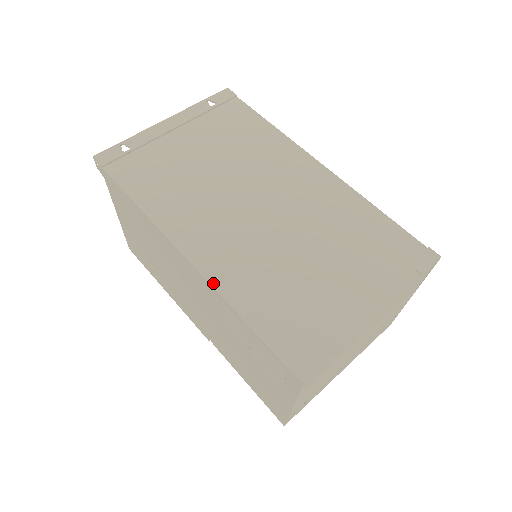
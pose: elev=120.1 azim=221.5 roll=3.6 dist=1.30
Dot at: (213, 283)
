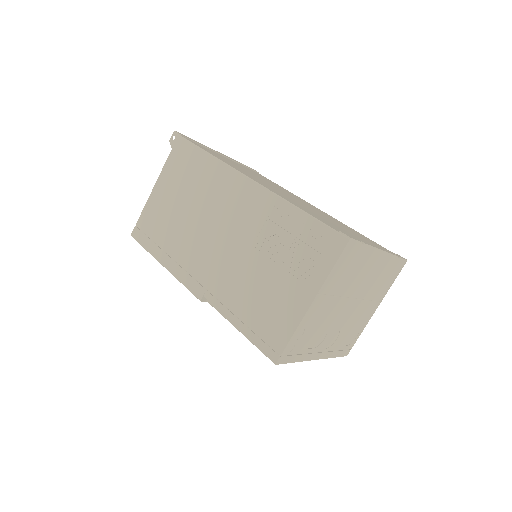
Dot at: (272, 191)
